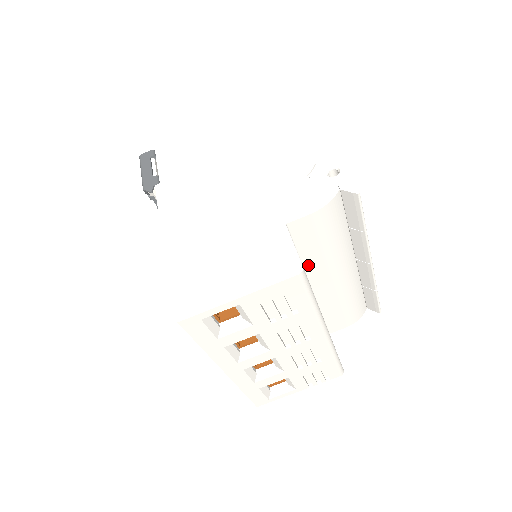
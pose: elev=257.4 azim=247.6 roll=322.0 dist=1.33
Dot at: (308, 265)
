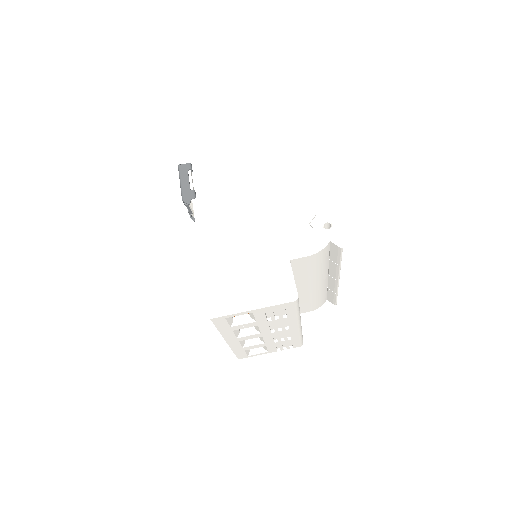
Dot at: (296, 280)
